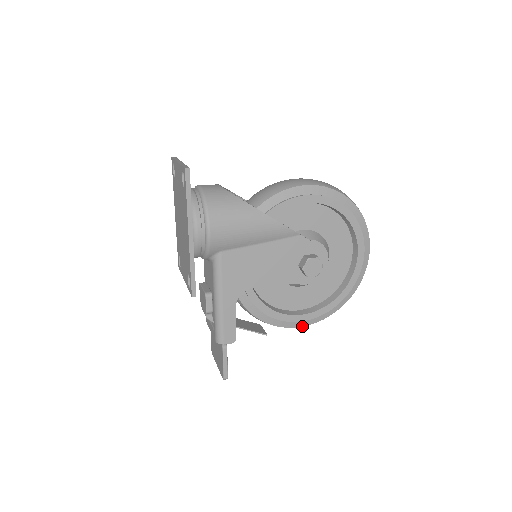
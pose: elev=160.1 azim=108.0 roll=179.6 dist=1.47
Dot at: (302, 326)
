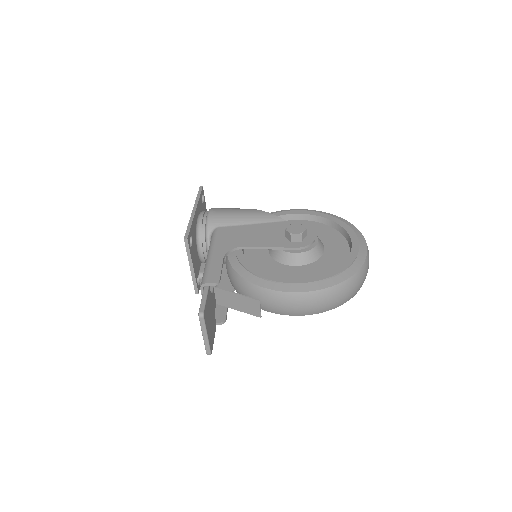
Dot at: (299, 292)
